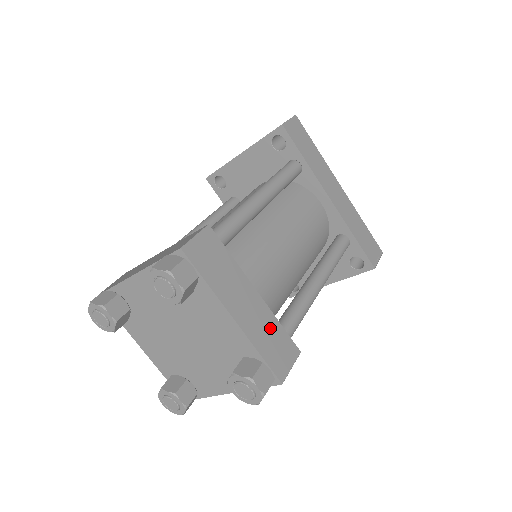
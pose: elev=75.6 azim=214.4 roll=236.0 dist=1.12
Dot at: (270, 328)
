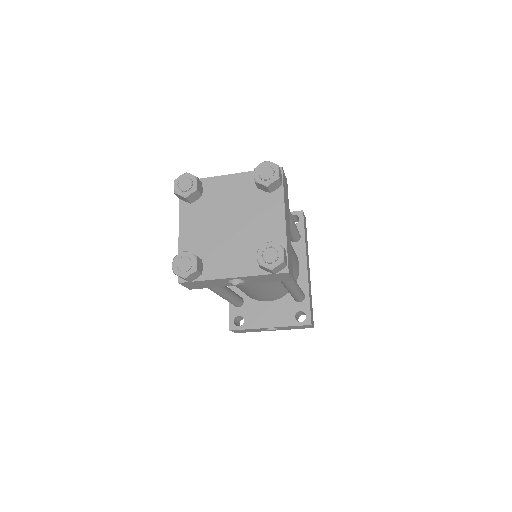
Dot at: (290, 248)
